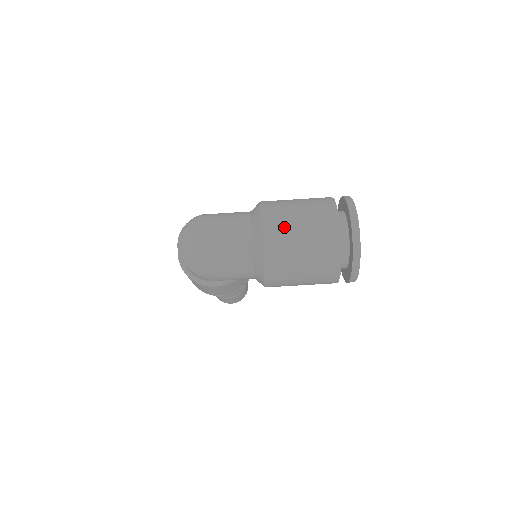
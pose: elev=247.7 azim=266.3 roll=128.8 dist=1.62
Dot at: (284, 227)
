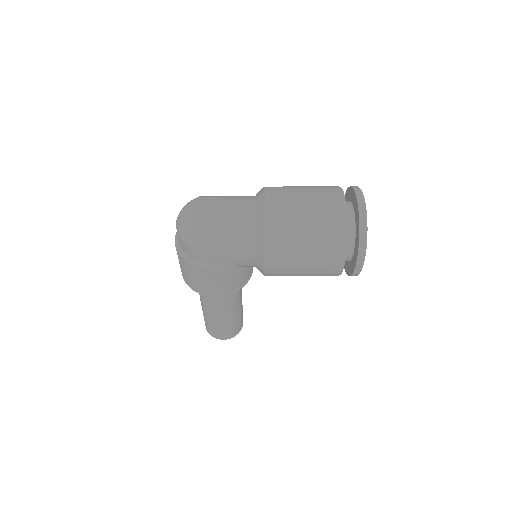
Dot at: (288, 199)
